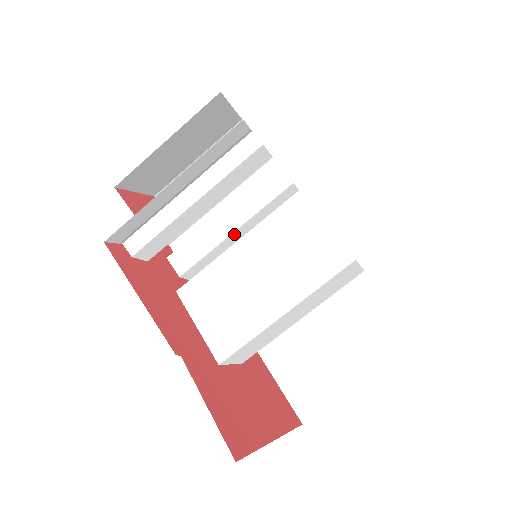
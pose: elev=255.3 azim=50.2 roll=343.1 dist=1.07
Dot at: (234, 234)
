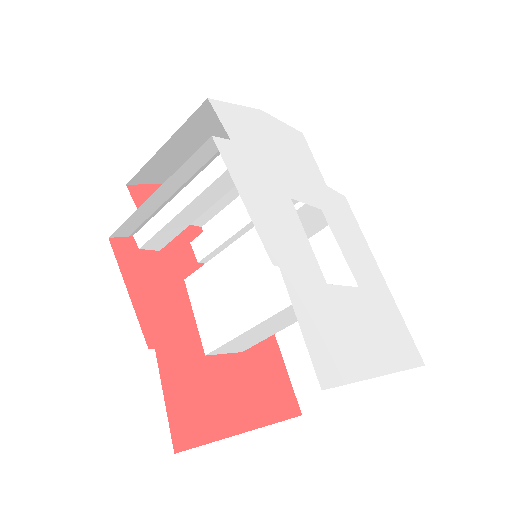
Dot at: (245, 229)
